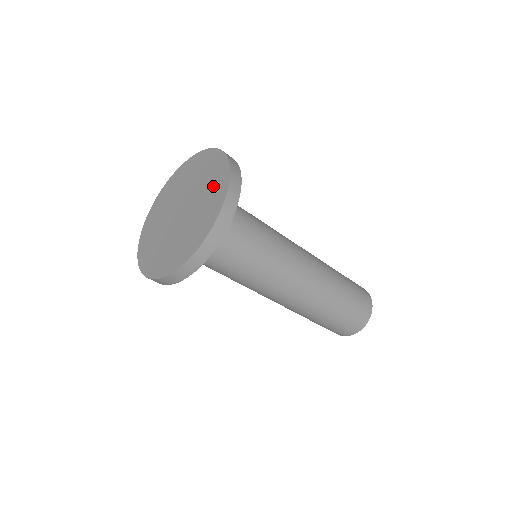
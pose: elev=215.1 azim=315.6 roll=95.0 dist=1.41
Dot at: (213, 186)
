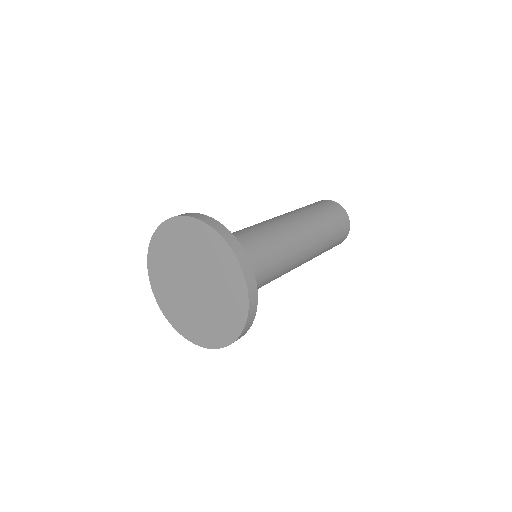
Dot at: (230, 302)
